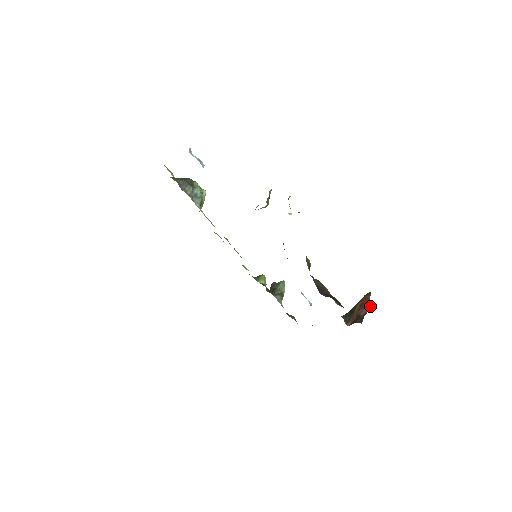
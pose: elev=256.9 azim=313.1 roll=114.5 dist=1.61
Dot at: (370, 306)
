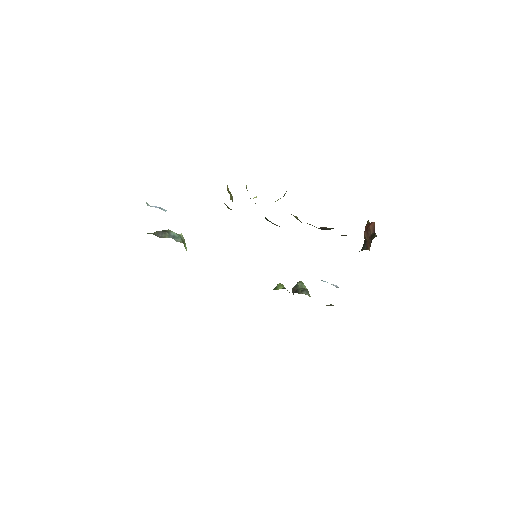
Dot at: (373, 223)
